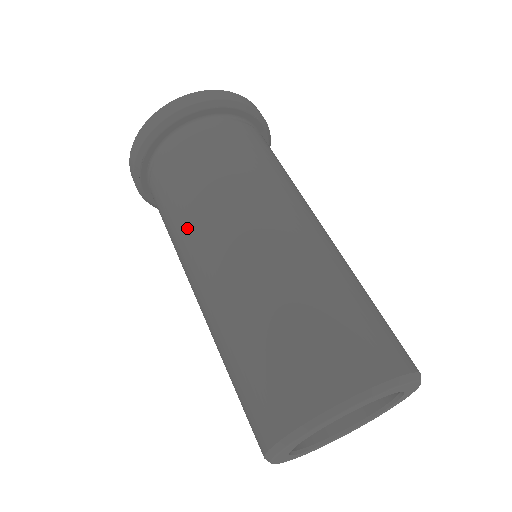
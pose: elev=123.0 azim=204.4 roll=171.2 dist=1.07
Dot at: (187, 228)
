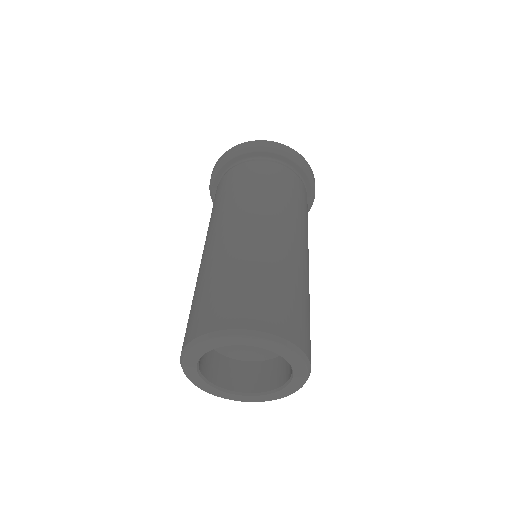
Dot at: (212, 220)
